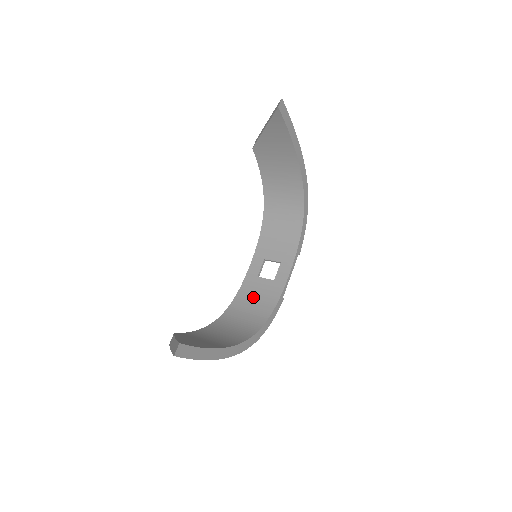
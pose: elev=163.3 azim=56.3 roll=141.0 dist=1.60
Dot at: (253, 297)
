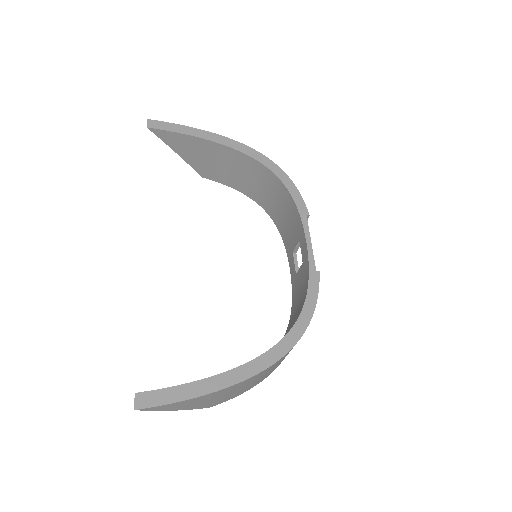
Dot at: (297, 298)
